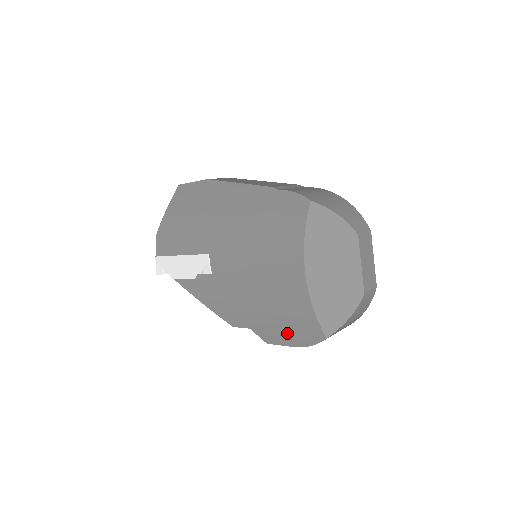
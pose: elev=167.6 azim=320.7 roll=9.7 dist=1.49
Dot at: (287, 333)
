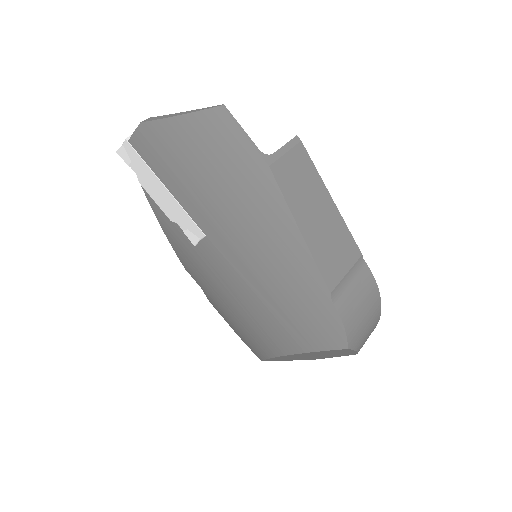
Dot at: (234, 327)
